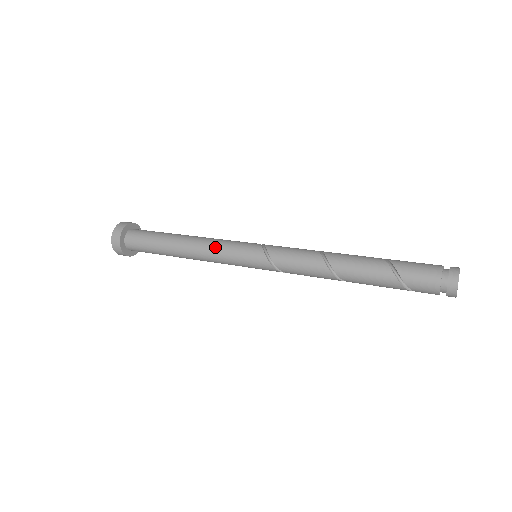
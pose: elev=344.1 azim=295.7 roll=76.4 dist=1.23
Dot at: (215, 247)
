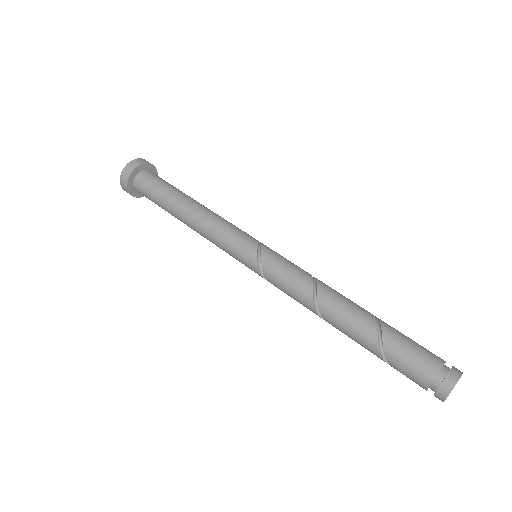
Dot at: (213, 239)
